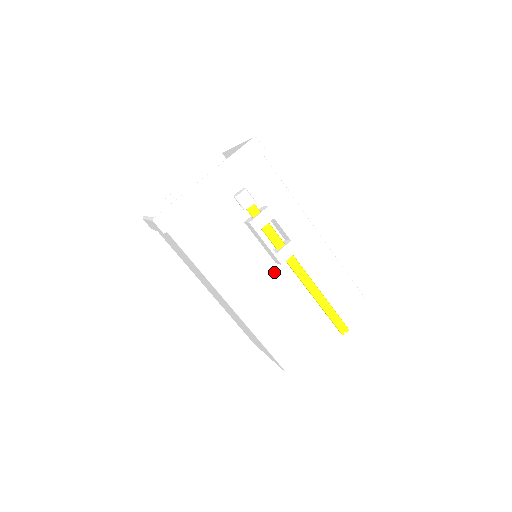
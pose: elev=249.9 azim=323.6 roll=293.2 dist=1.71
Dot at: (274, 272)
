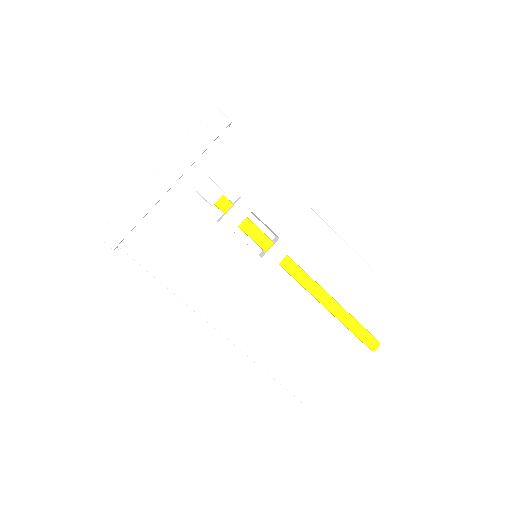
Dot at: (267, 280)
